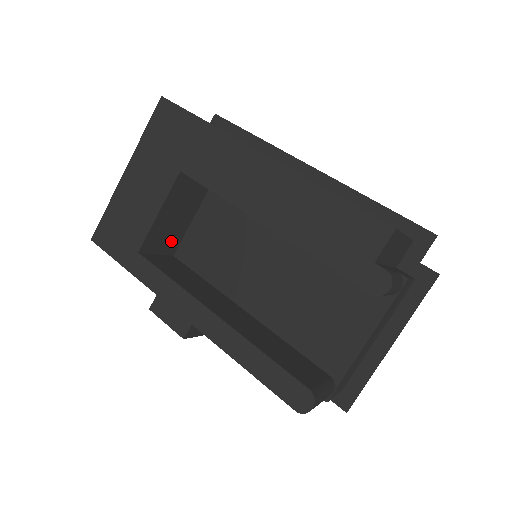
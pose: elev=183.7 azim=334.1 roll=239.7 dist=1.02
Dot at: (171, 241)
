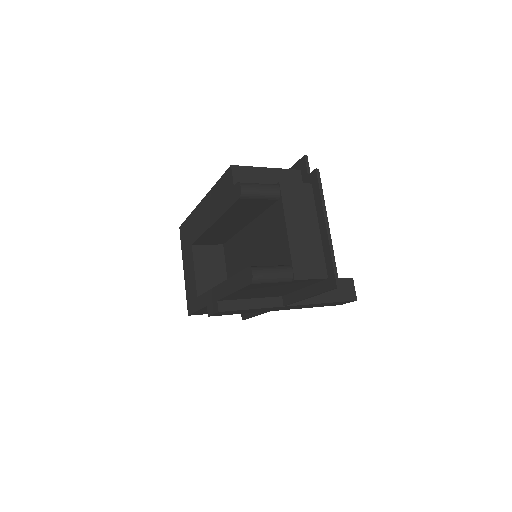
Dot at: occluded
